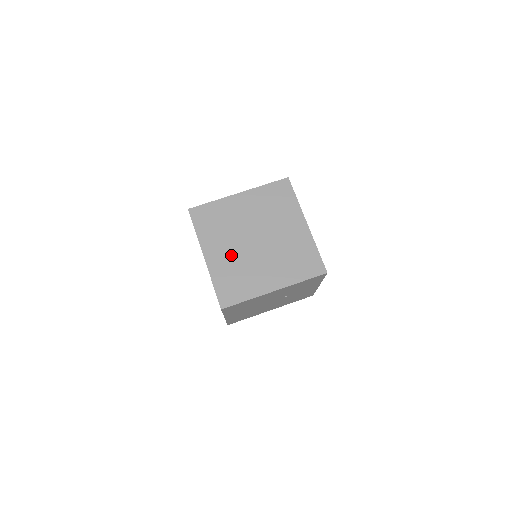
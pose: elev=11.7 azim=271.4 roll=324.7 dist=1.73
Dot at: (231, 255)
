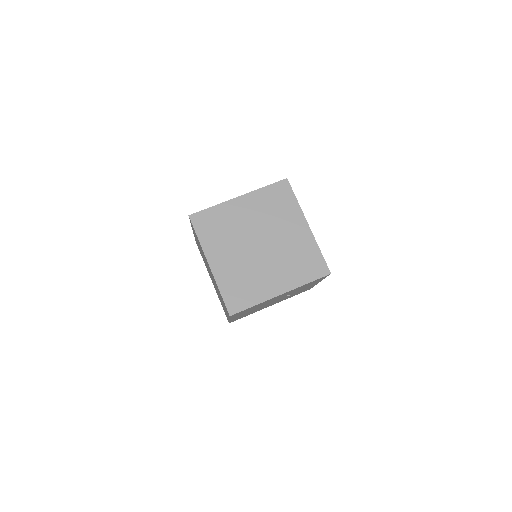
Dot at: (236, 261)
